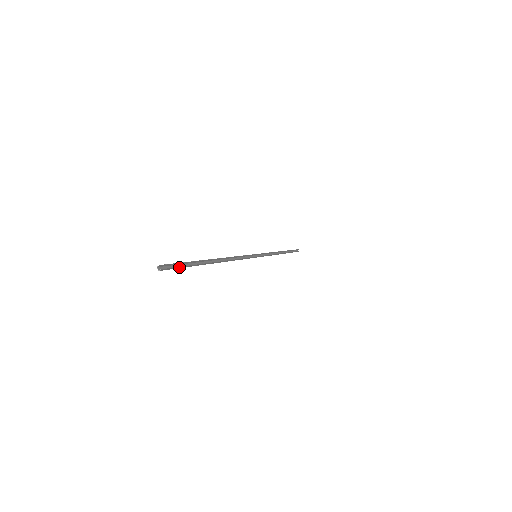
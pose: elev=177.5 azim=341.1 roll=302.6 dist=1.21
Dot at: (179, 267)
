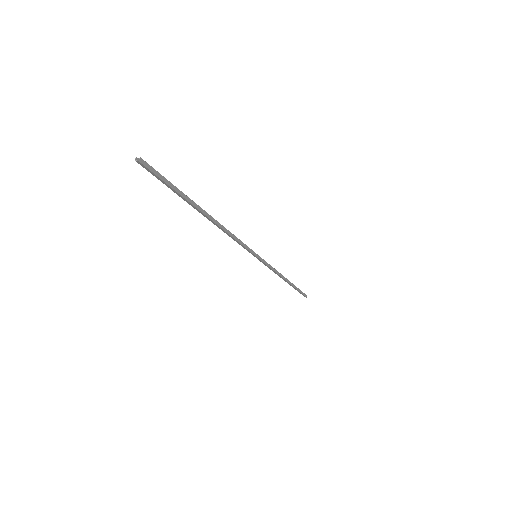
Dot at: (163, 179)
